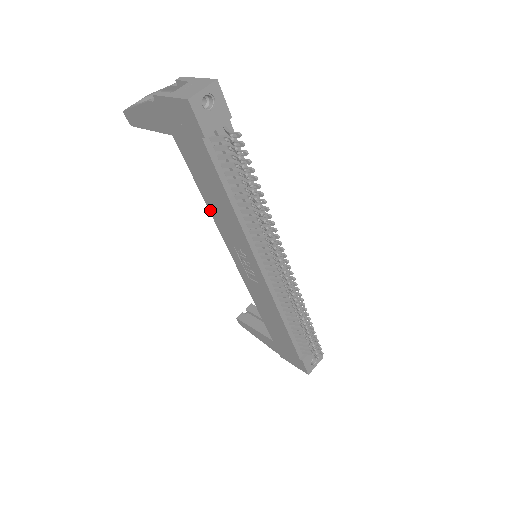
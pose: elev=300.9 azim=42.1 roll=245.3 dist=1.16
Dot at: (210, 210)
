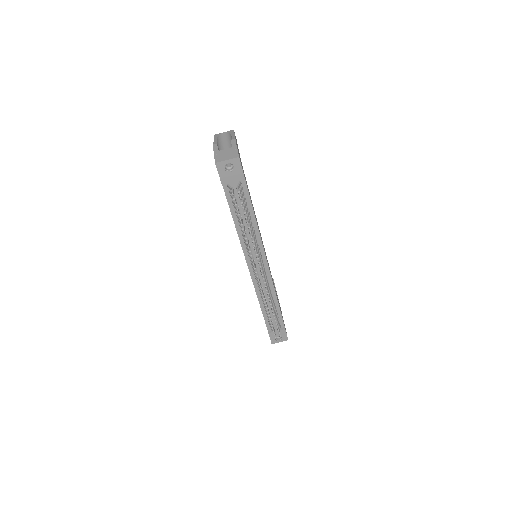
Dot at: occluded
